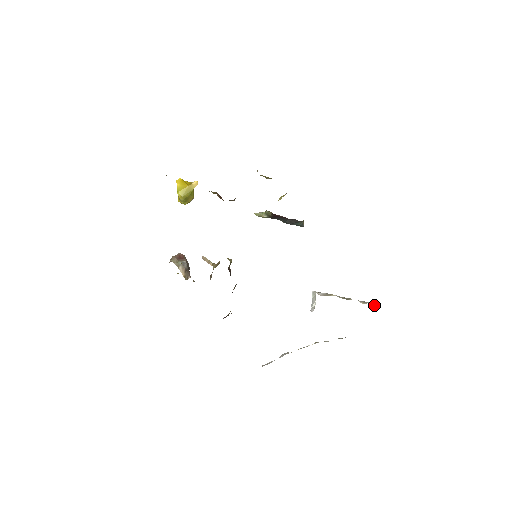
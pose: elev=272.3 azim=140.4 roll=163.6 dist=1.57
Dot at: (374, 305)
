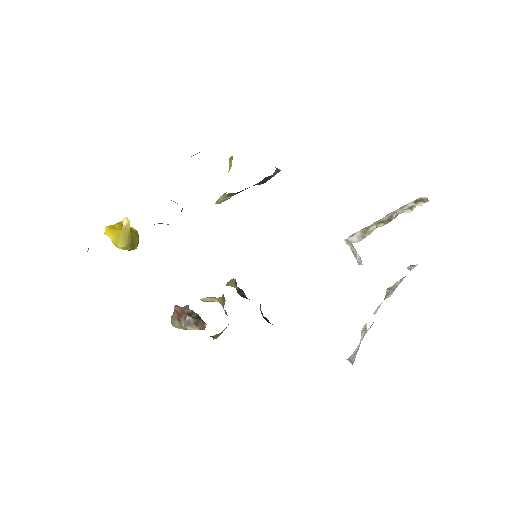
Dot at: (424, 202)
